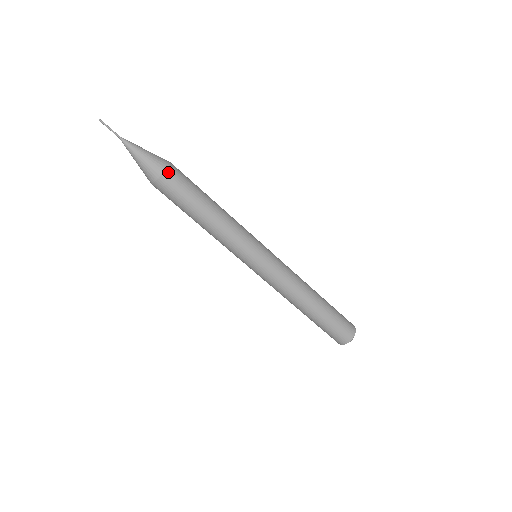
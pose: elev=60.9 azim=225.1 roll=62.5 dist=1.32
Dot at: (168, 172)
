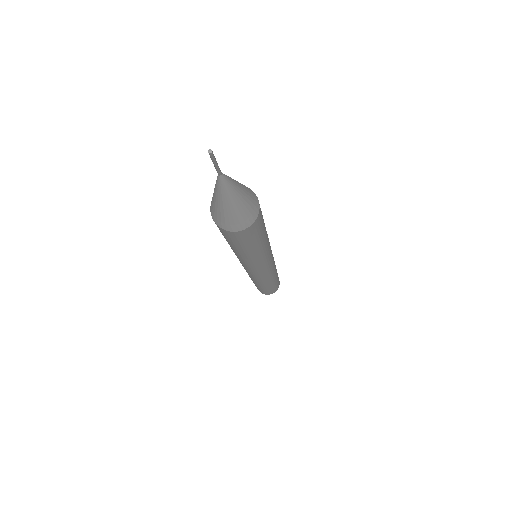
Dot at: (230, 232)
